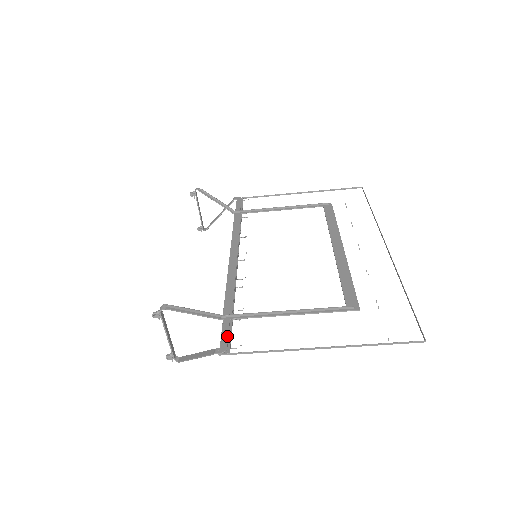
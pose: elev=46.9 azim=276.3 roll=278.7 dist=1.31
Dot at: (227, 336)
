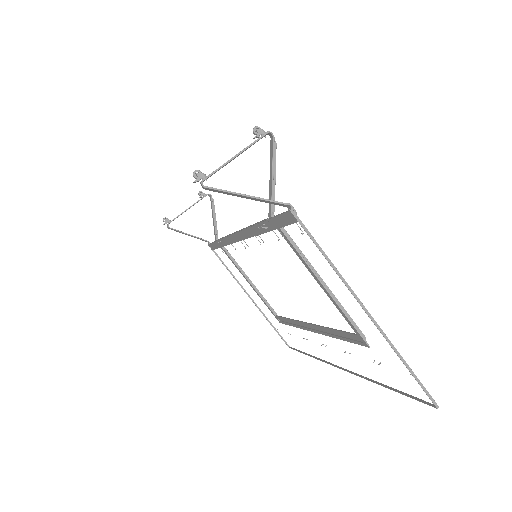
Dot at: occluded
